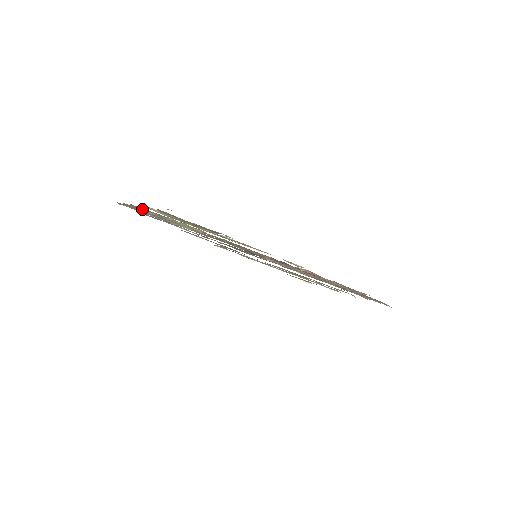
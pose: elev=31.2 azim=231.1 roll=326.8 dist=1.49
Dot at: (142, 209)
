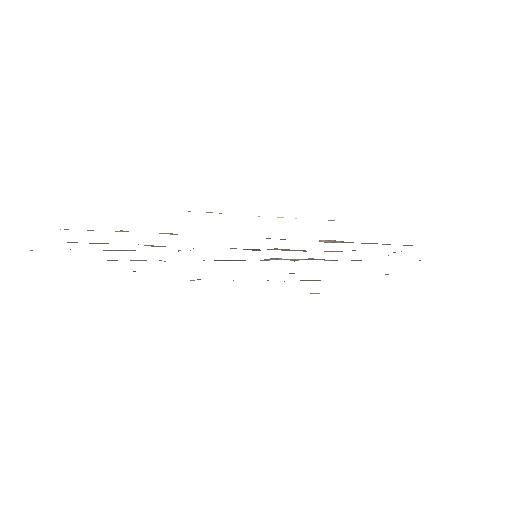
Dot at: occluded
